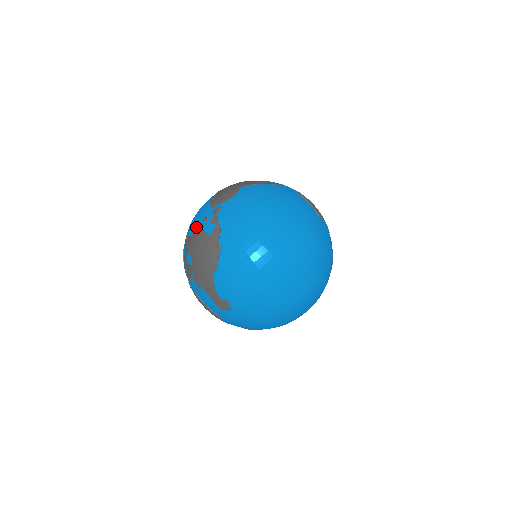
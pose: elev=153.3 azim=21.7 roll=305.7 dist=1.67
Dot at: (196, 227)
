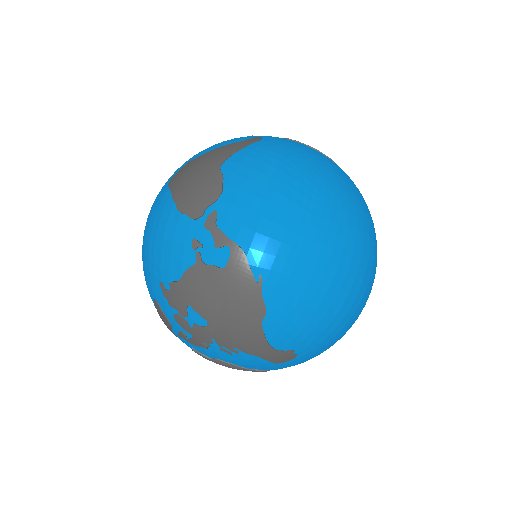
Dot at: (190, 265)
